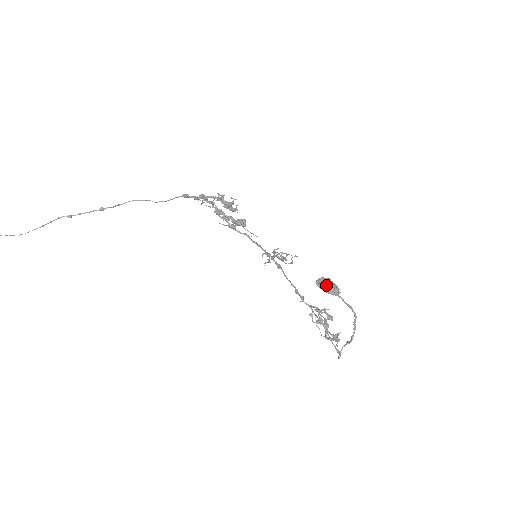
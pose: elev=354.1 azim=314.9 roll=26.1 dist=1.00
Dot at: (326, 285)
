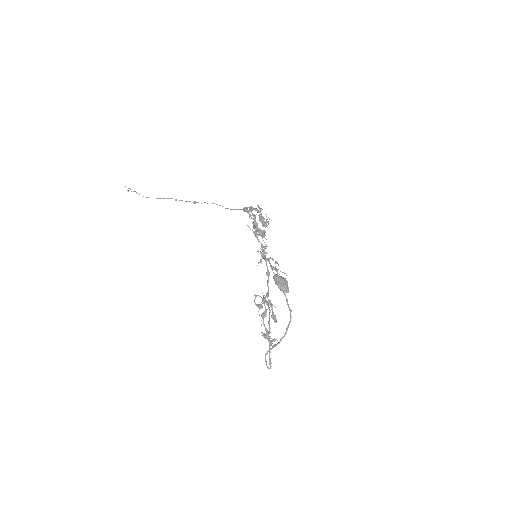
Dot at: (279, 279)
